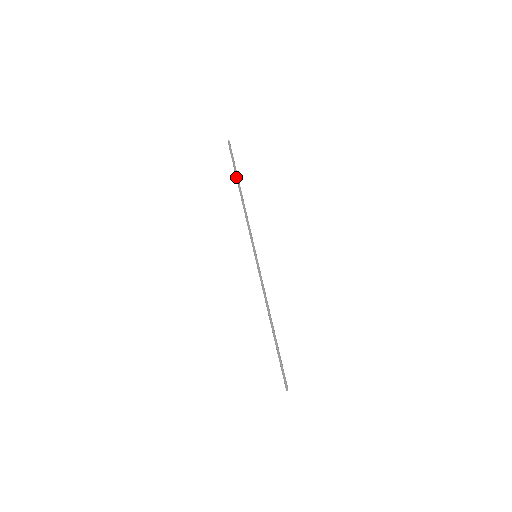
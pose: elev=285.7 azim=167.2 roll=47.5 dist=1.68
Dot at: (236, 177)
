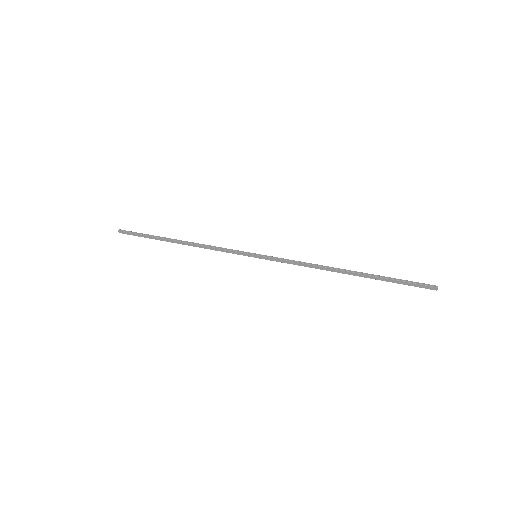
Dot at: (160, 237)
